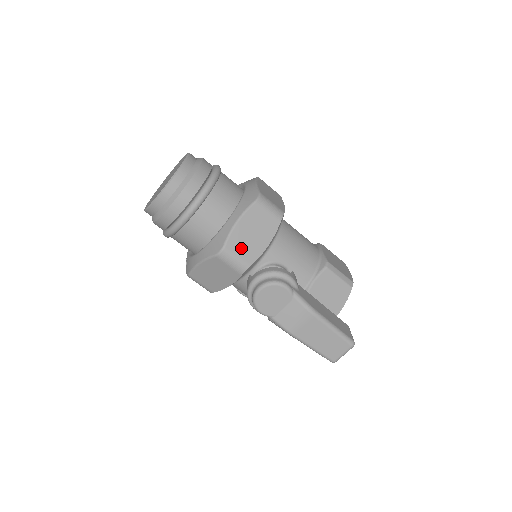
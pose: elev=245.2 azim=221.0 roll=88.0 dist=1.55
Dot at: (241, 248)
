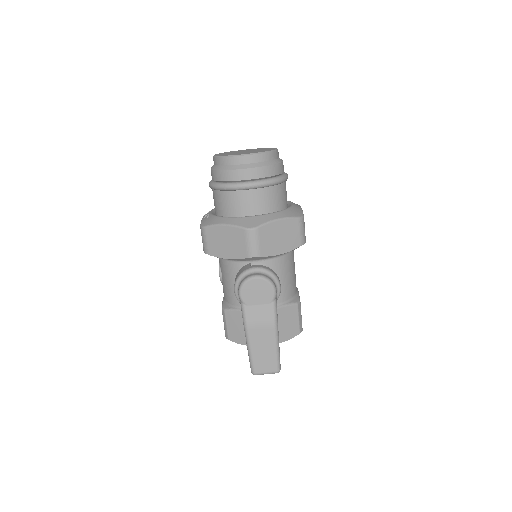
Dot at: (265, 239)
